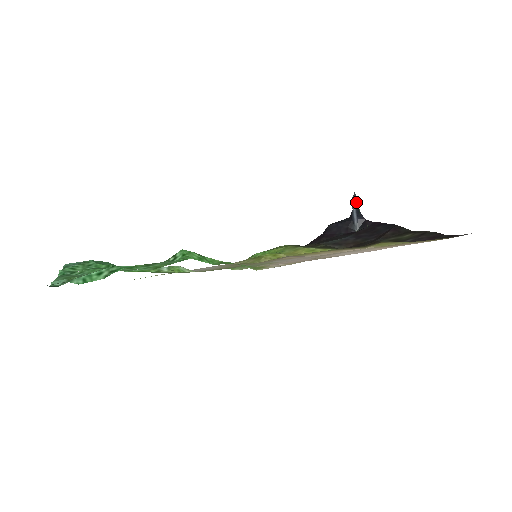
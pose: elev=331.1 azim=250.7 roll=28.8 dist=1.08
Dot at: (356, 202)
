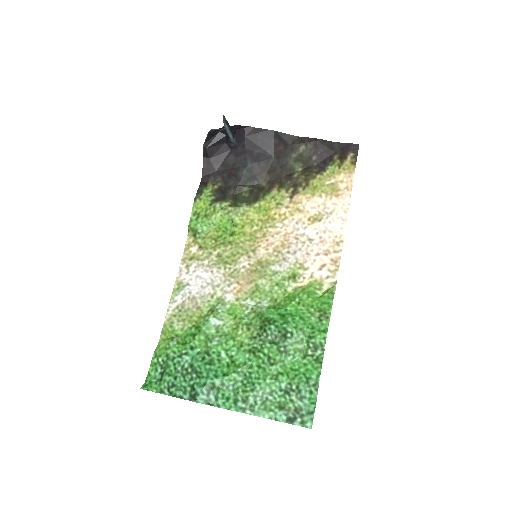
Dot at: (227, 122)
